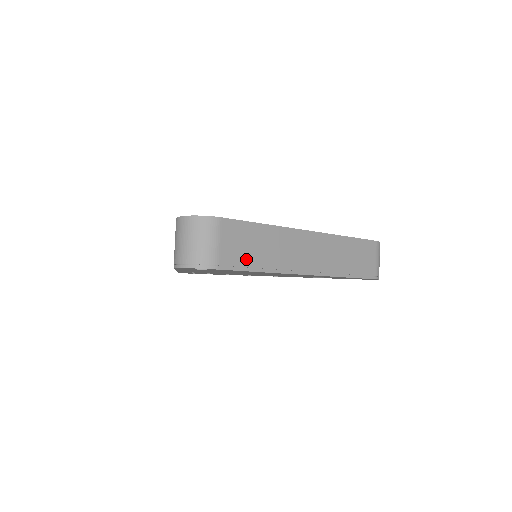
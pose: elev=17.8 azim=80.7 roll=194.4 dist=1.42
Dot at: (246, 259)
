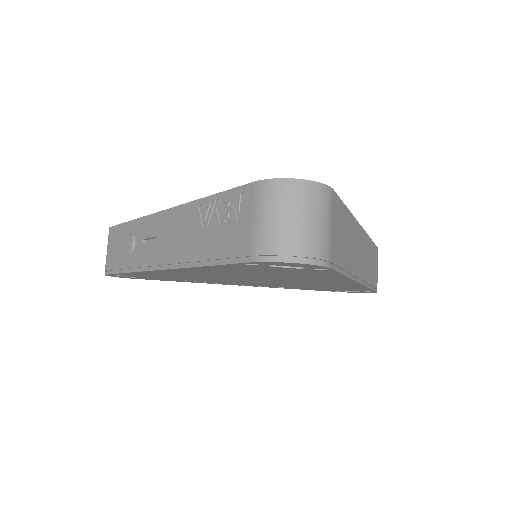
Dot at: (341, 256)
